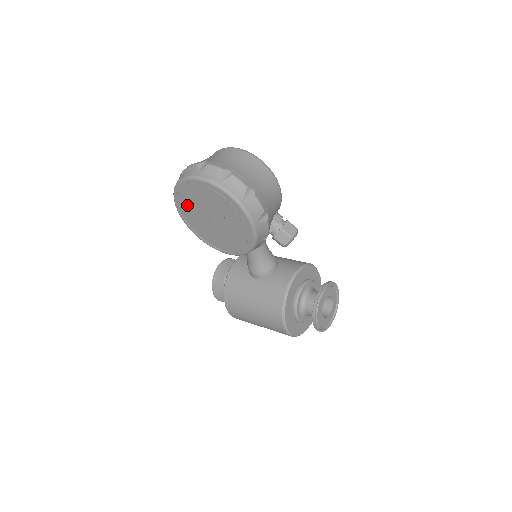
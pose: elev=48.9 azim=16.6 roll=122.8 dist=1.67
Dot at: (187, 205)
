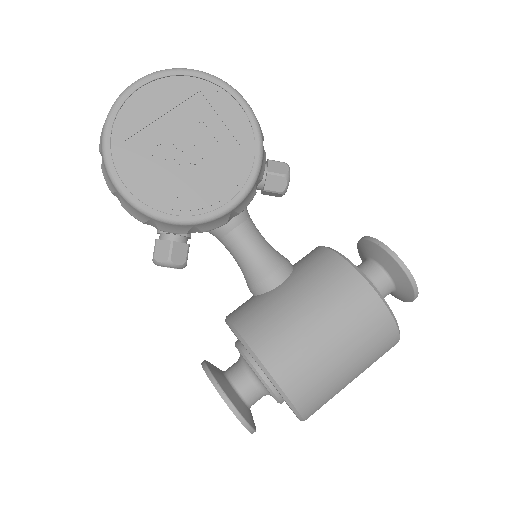
Dot at: (133, 153)
